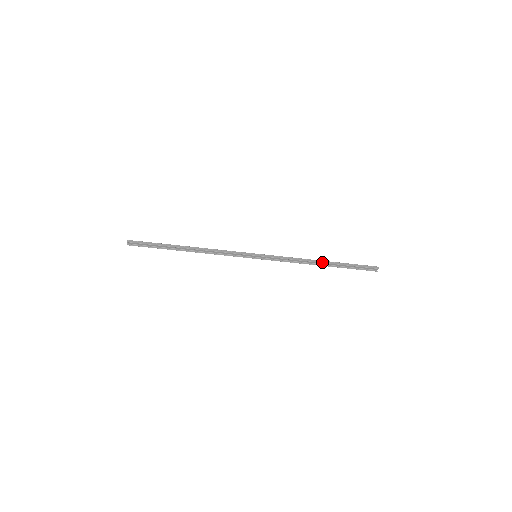
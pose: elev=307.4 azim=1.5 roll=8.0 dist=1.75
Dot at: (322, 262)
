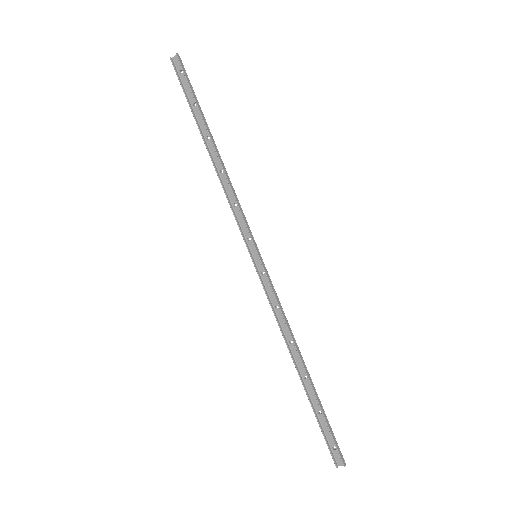
Dot at: (304, 365)
